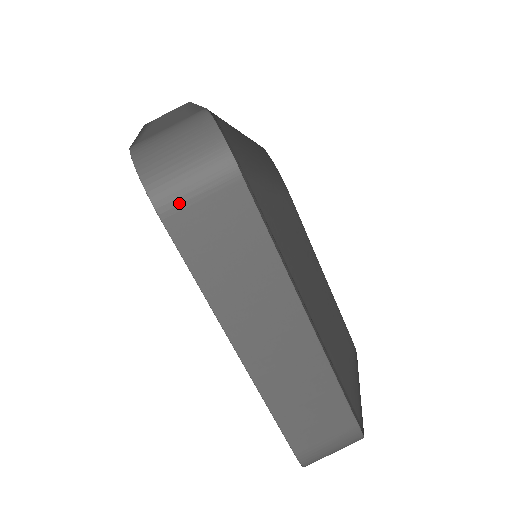
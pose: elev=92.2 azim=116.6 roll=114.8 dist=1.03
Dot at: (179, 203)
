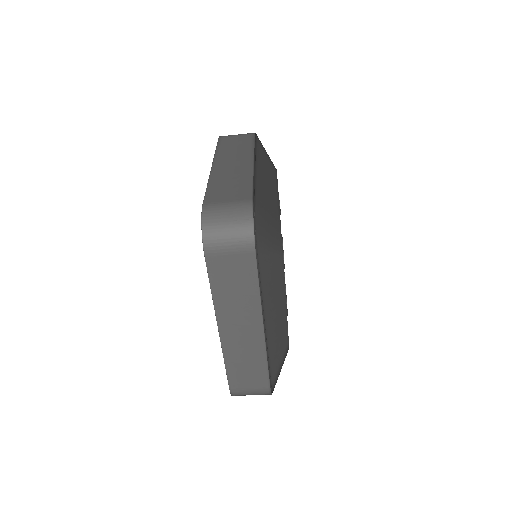
Dot at: occluded
